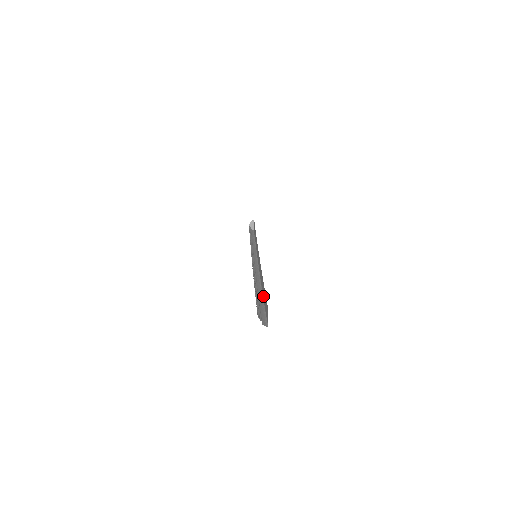
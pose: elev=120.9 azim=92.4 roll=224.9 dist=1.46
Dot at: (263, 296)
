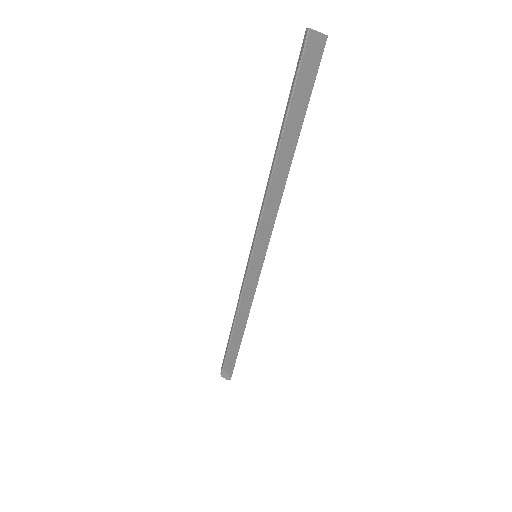
Dot at: (297, 133)
